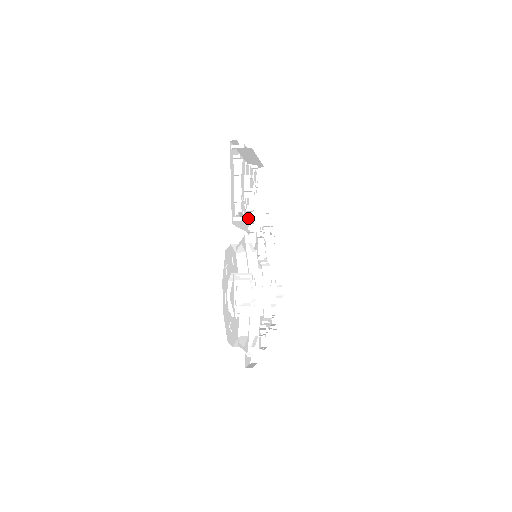
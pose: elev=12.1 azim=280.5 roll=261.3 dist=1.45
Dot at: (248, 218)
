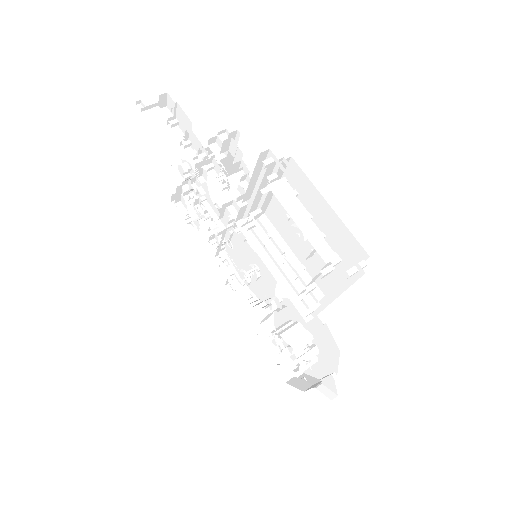
Dot at: occluded
